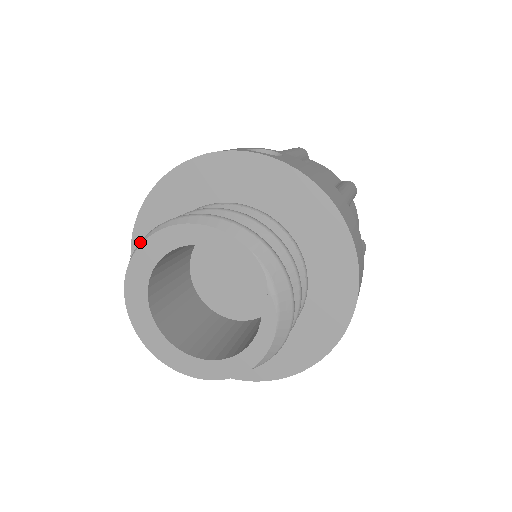
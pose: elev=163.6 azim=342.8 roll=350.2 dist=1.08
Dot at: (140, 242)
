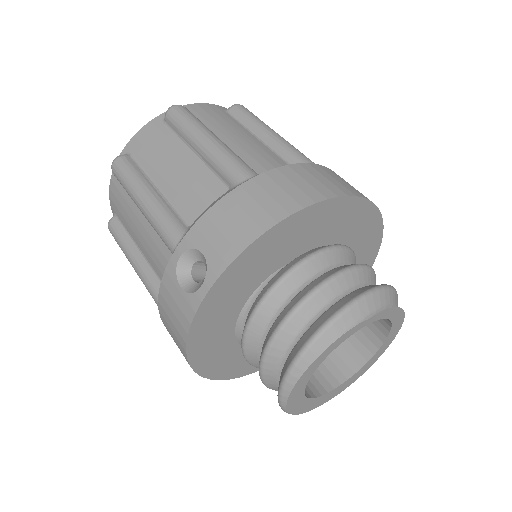
Dot at: occluded
